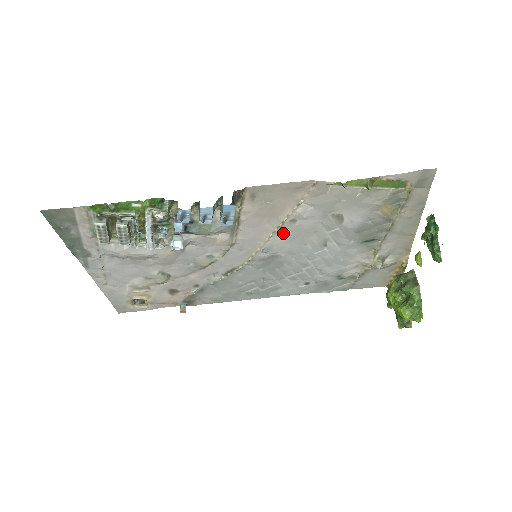
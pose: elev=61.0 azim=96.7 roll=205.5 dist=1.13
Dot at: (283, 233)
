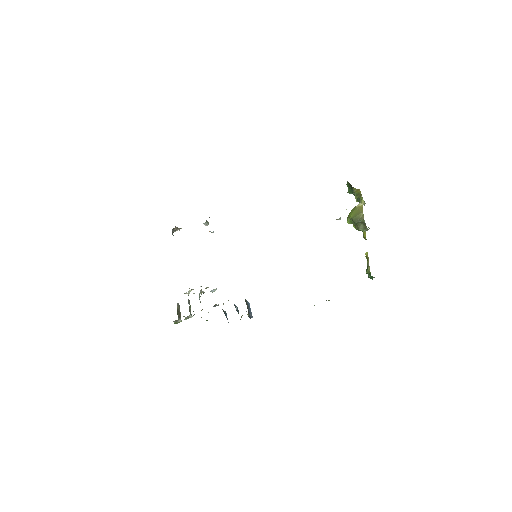
Dot at: occluded
